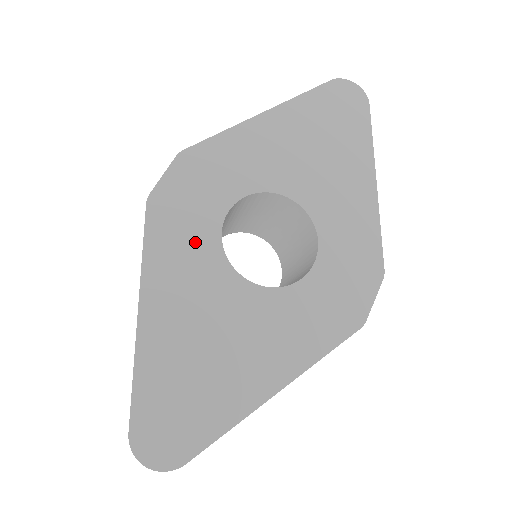
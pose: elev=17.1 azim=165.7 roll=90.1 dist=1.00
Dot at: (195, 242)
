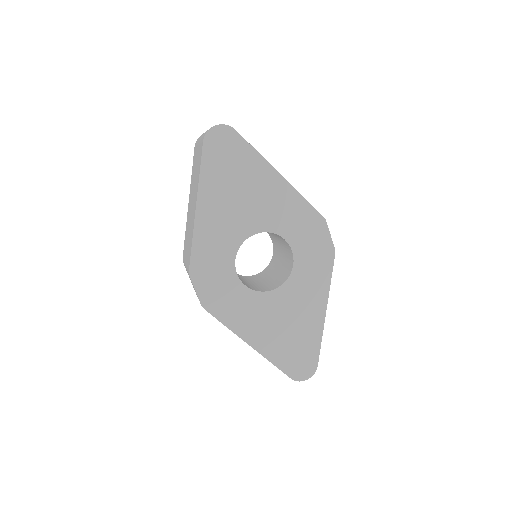
Dot at: (239, 300)
